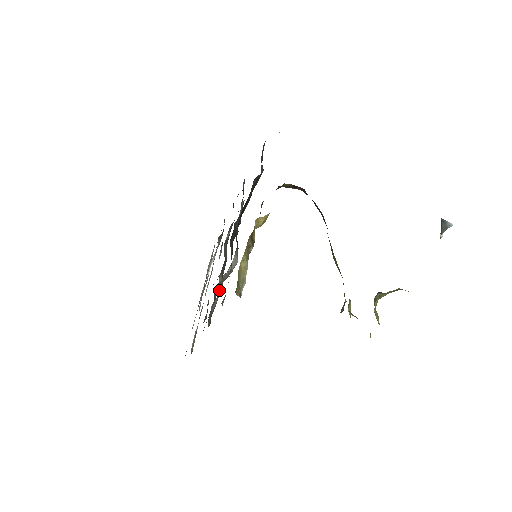
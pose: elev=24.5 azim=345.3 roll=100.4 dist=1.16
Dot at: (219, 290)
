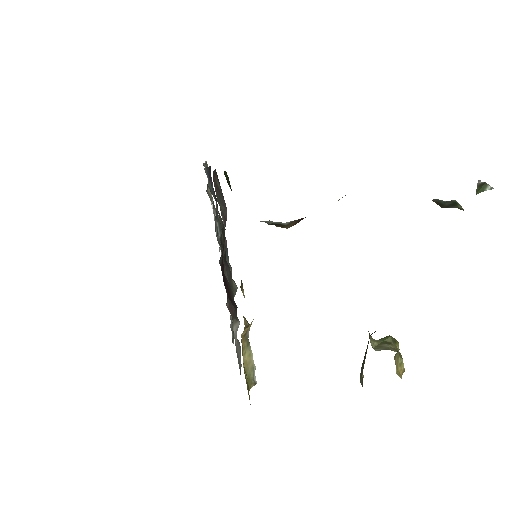
Dot at: occluded
